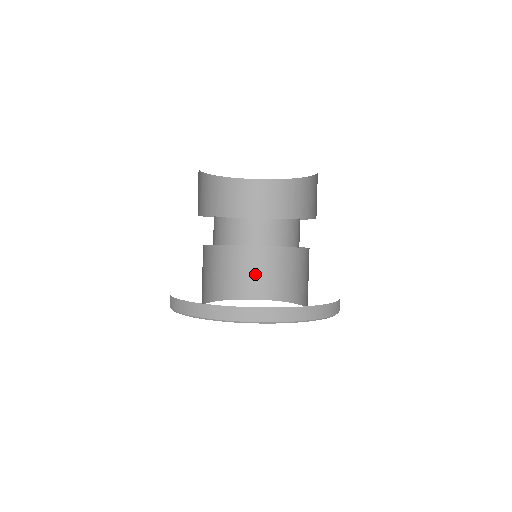
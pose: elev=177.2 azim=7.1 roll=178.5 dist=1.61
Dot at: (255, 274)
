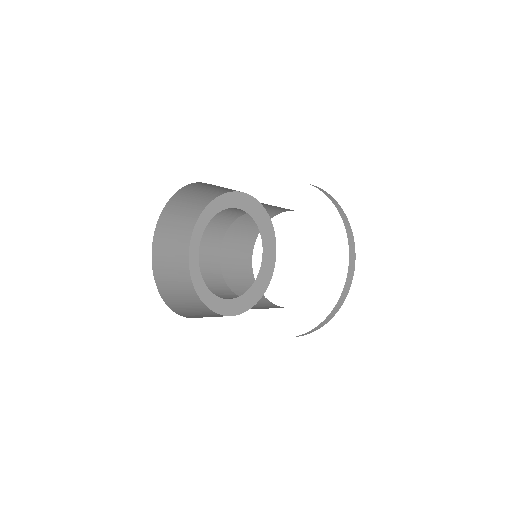
Dot at: (246, 225)
